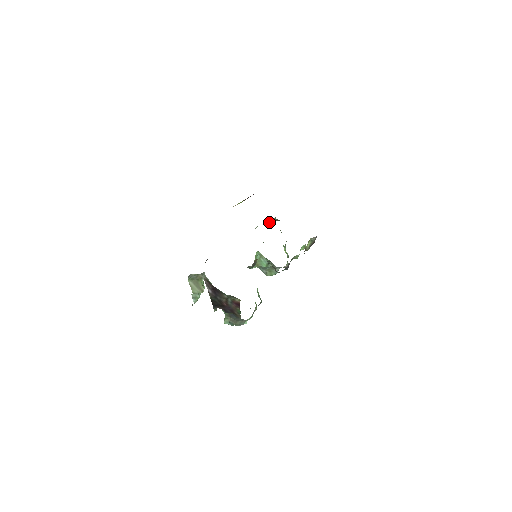
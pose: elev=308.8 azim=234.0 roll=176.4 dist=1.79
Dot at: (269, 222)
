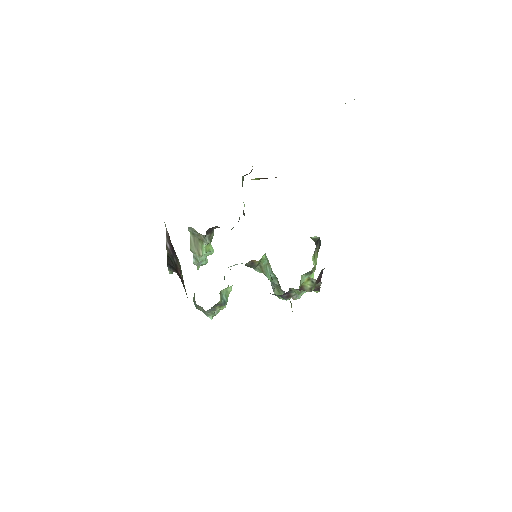
Dot at: occluded
